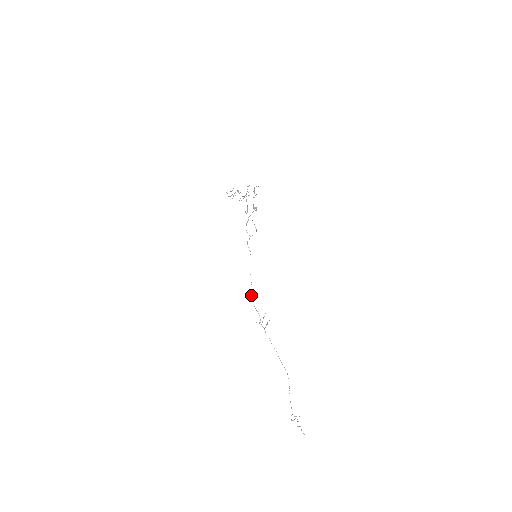
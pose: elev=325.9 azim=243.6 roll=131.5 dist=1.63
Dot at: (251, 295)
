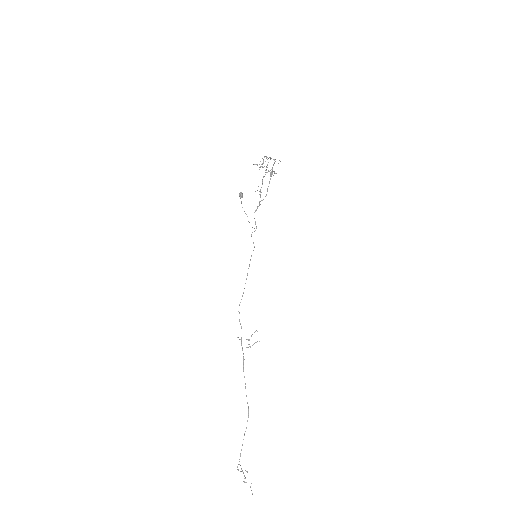
Dot at: (240, 302)
